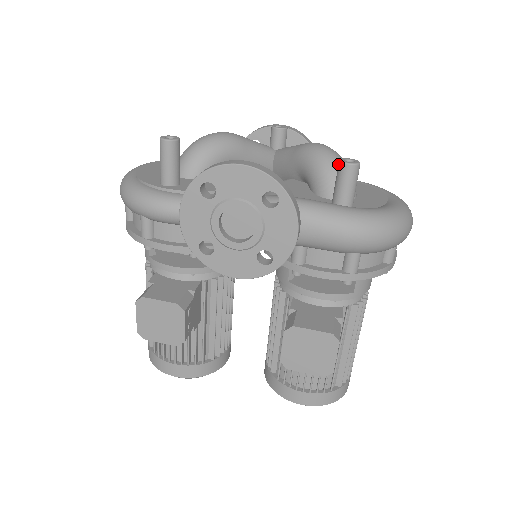
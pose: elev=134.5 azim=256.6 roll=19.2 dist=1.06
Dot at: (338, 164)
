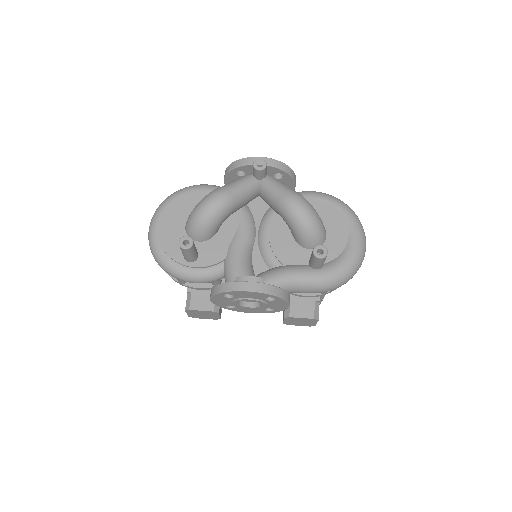
Dot at: (312, 253)
